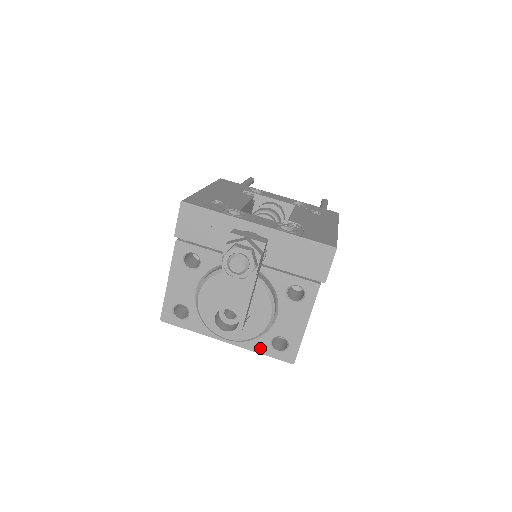
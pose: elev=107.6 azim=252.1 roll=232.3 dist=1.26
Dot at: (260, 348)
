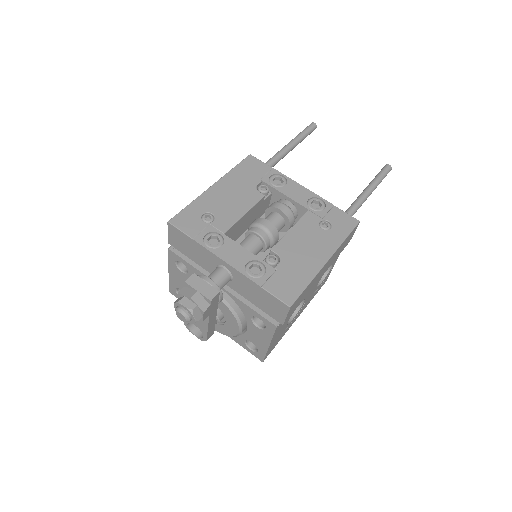
Dot at: (238, 341)
